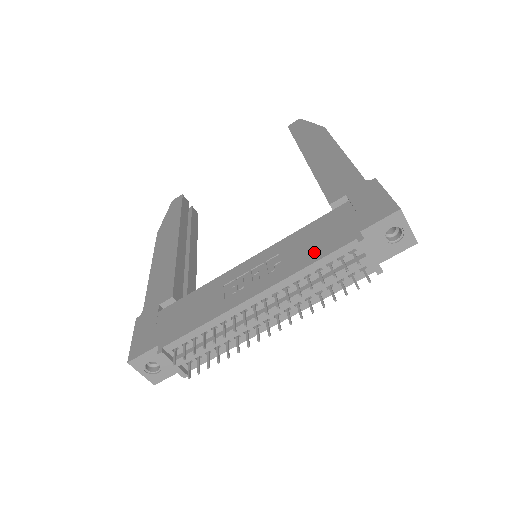
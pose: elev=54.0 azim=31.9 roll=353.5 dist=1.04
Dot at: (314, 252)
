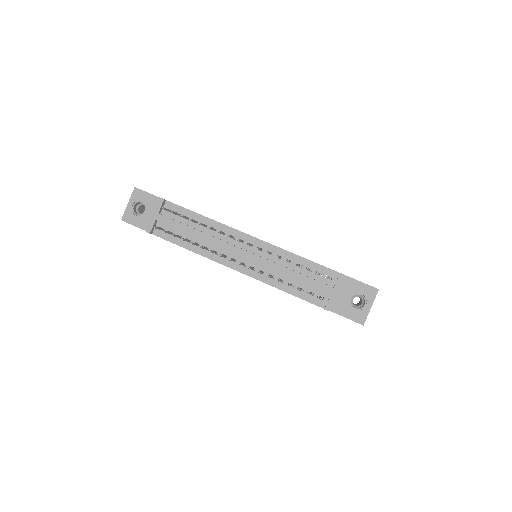
Dot at: occluded
